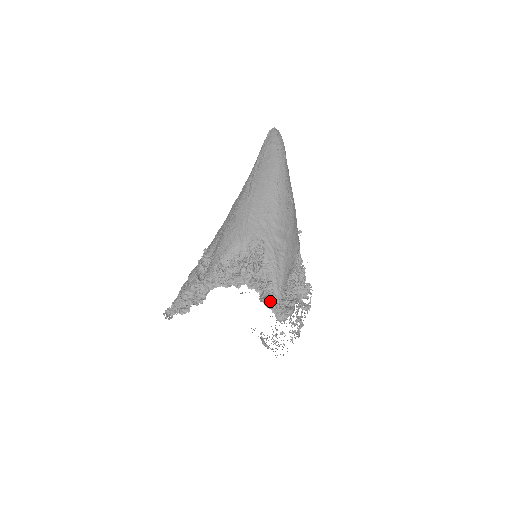
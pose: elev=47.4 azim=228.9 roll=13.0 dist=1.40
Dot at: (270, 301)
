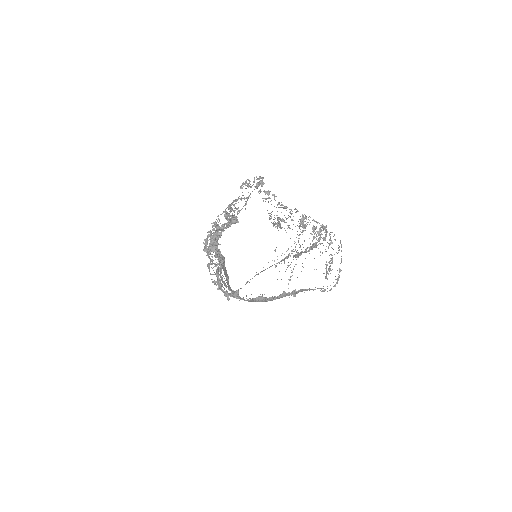
Dot at: occluded
